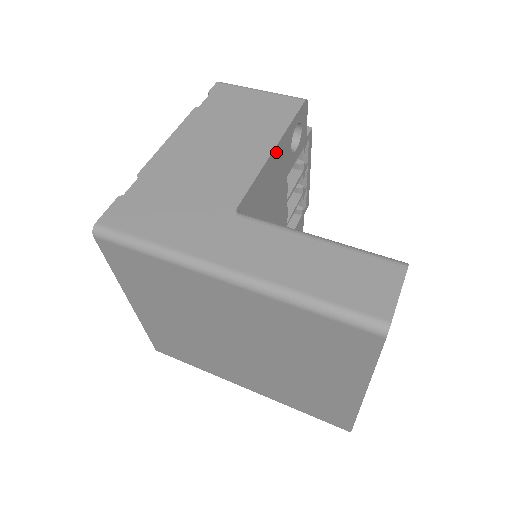
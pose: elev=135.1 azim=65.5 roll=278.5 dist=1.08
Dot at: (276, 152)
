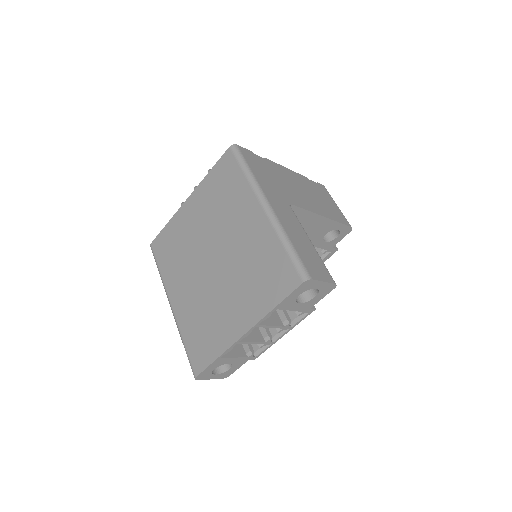
Dot at: (322, 220)
